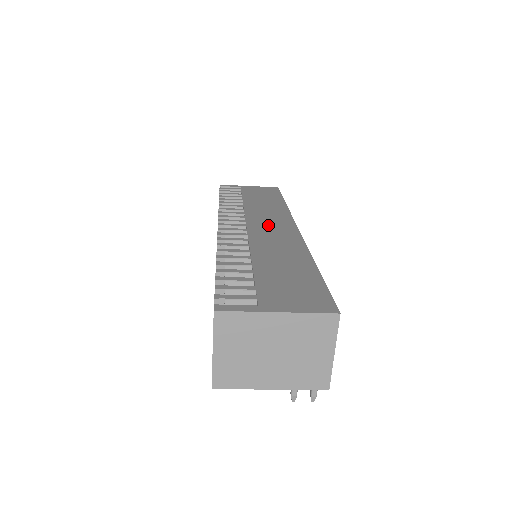
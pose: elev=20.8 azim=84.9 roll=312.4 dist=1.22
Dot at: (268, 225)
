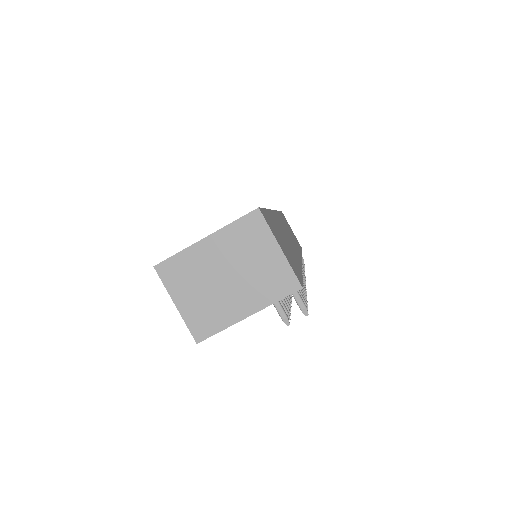
Dot at: occluded
